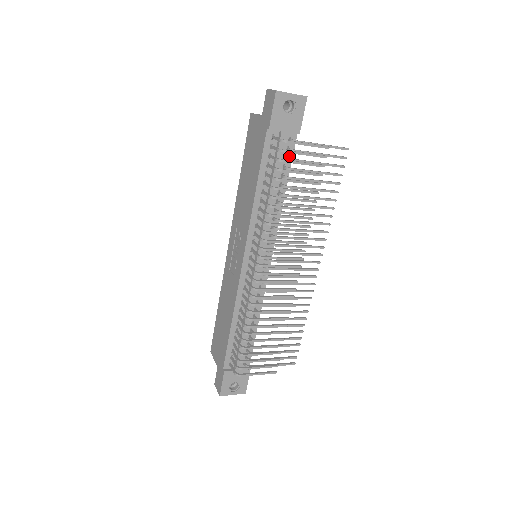
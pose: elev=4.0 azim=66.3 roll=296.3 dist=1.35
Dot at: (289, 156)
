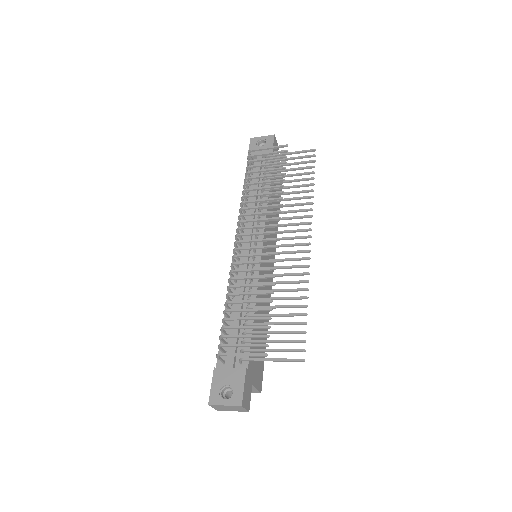
Dot at: occluded
